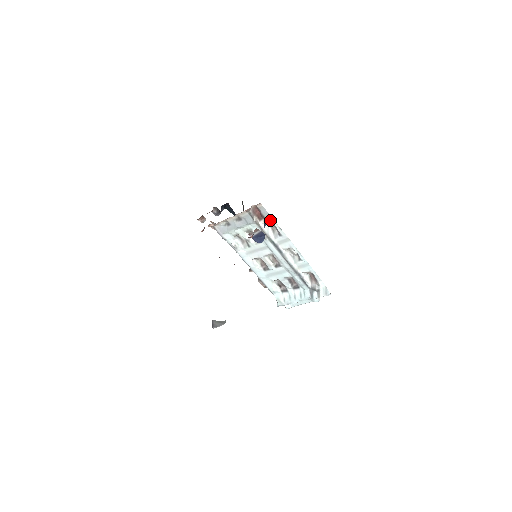
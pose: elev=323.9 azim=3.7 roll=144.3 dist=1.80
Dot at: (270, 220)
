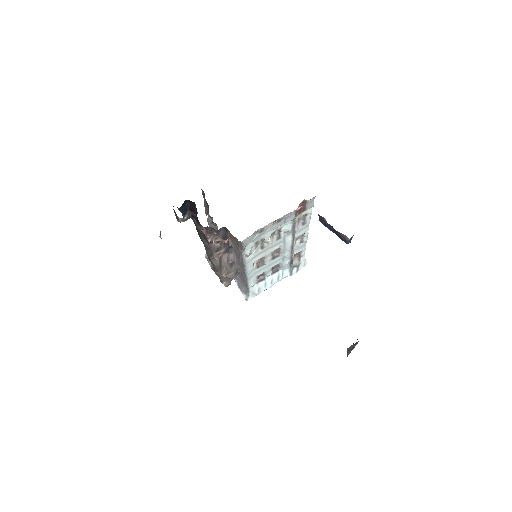
Dot at: (307, 212)
